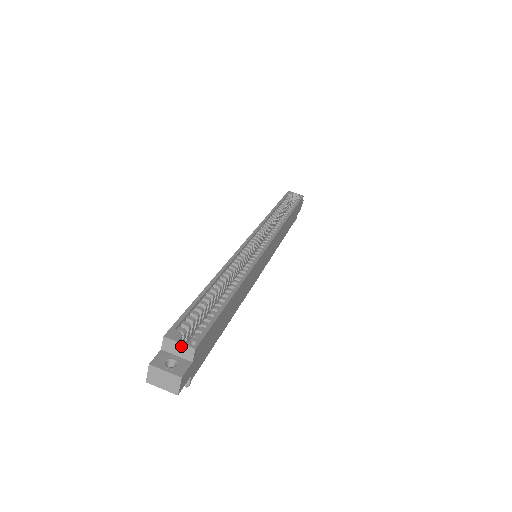
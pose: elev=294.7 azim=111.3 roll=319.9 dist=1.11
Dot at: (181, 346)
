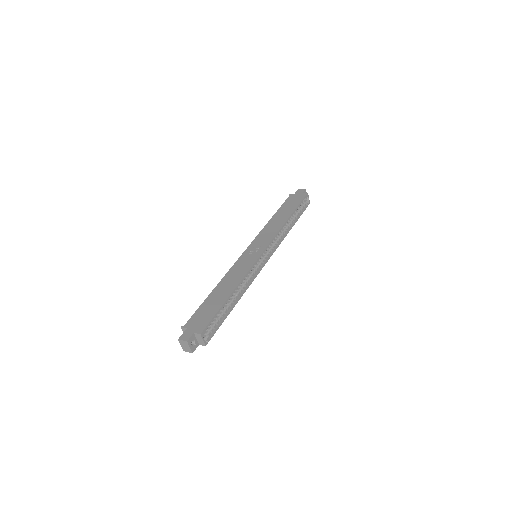
Dot at: (202, 341)
